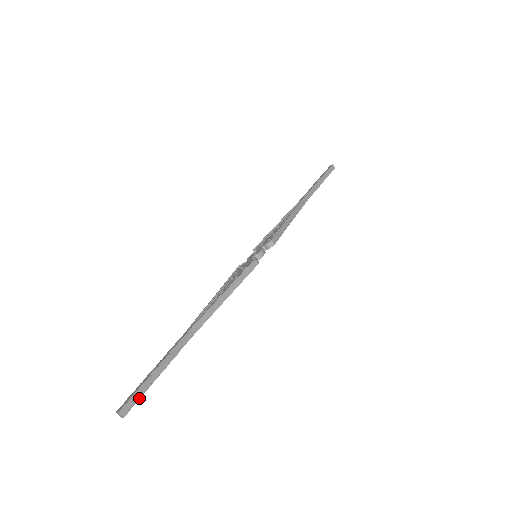
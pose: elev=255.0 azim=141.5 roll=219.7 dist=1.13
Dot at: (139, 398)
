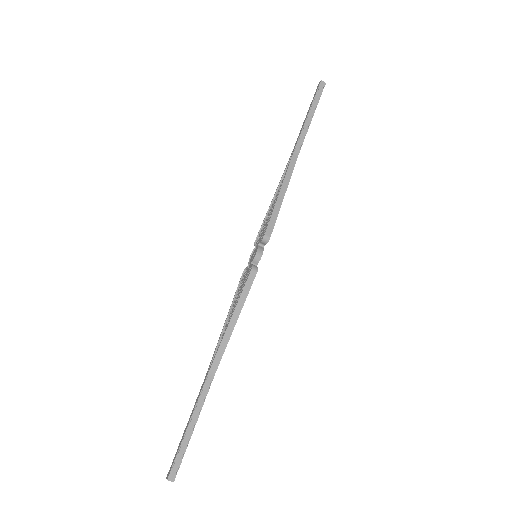
Dot at: (181, 459)
